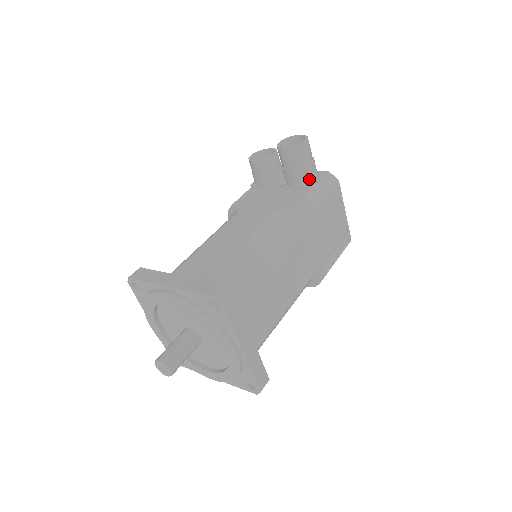
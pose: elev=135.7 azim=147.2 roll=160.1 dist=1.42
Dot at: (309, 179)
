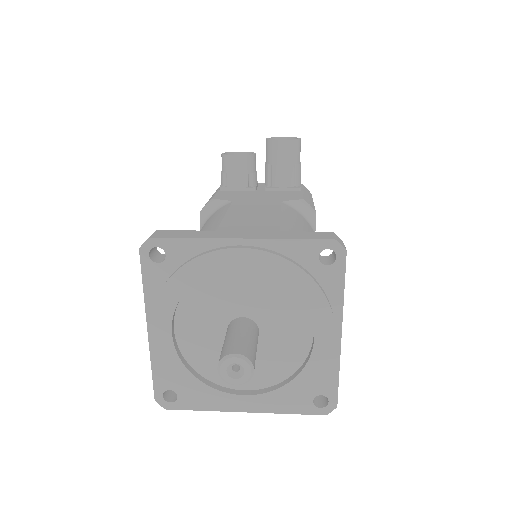
Dot at: (298, 181)
